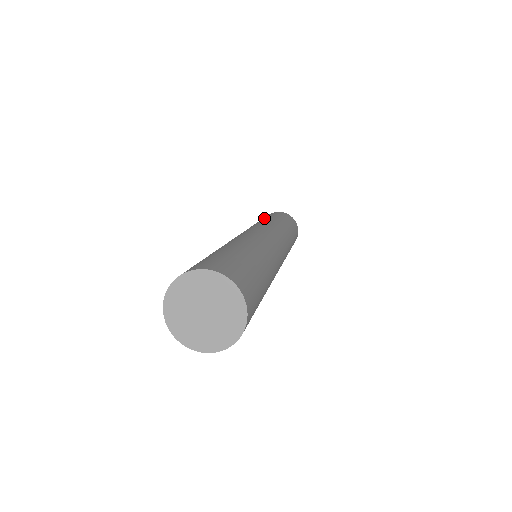
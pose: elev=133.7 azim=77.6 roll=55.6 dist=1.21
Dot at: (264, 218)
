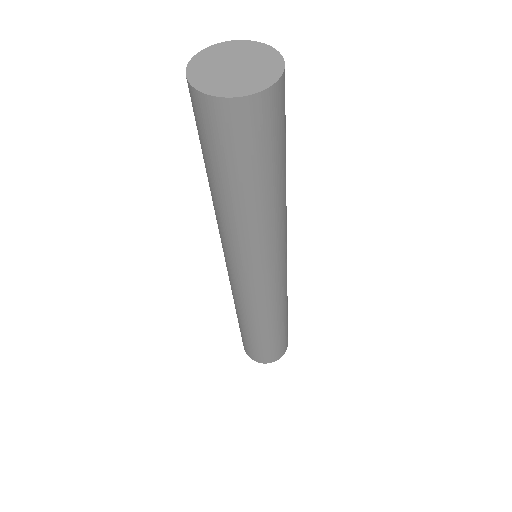
Dot at: occluded
